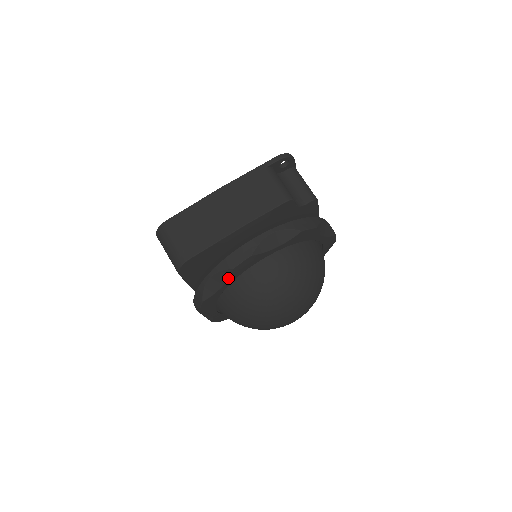
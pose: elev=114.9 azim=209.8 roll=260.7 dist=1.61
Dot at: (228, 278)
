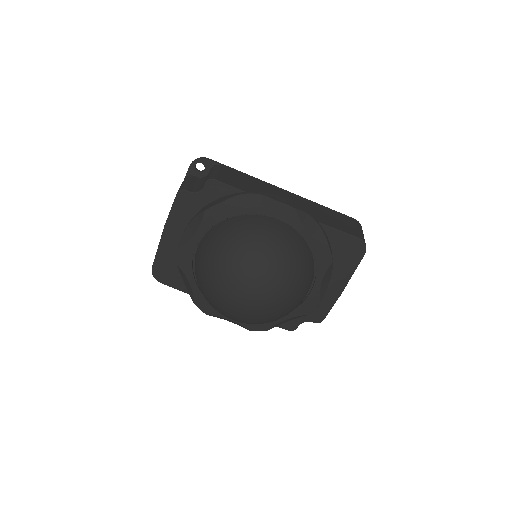
Dot at: (185, 275)
